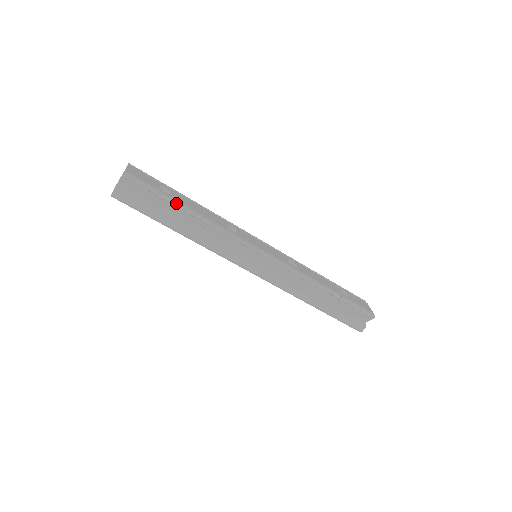
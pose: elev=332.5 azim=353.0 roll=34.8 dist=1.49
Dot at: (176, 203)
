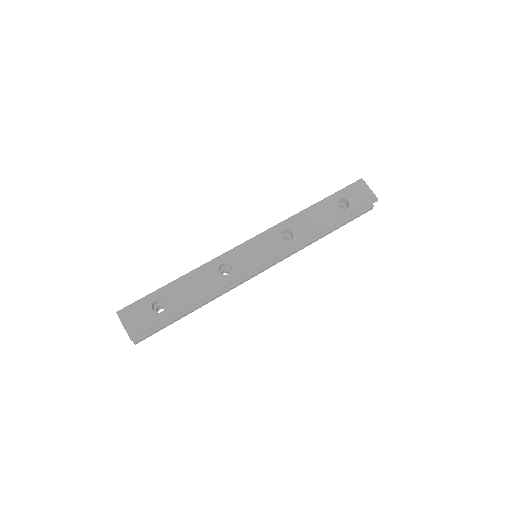
Dot at: (179, 312)
